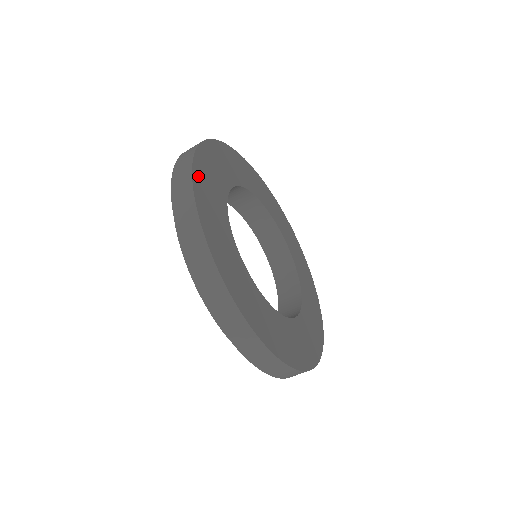
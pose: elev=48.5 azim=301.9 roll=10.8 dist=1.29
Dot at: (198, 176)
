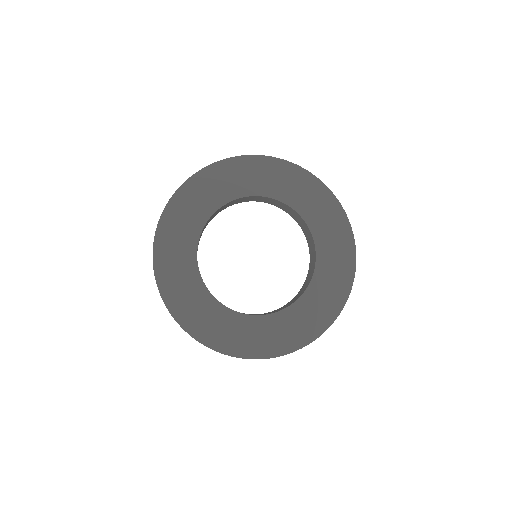
Dot at: (160, 263)
